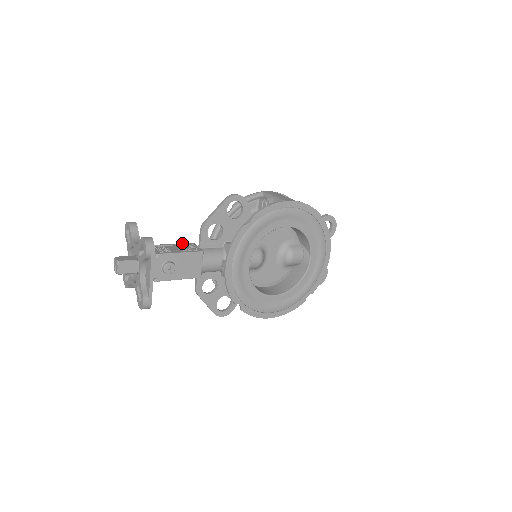
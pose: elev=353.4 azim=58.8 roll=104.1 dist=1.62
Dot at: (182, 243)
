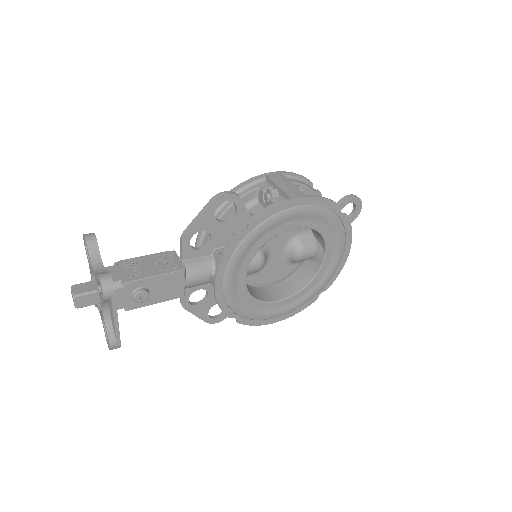
Dot at: (159, 253)
